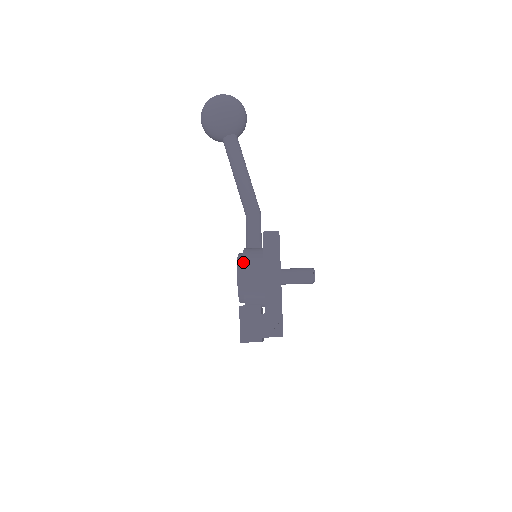
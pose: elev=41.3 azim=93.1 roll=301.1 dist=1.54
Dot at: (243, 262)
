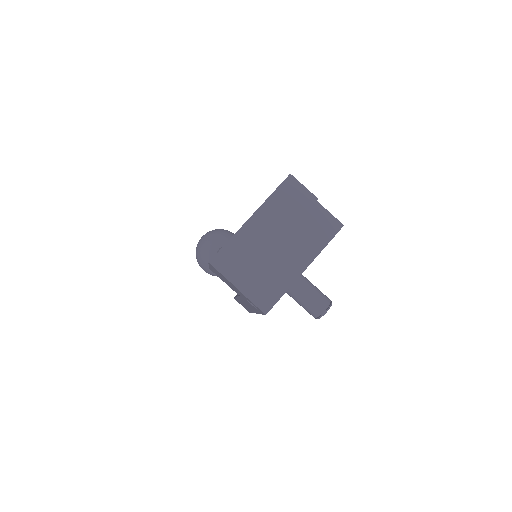
Dot at: occluded
